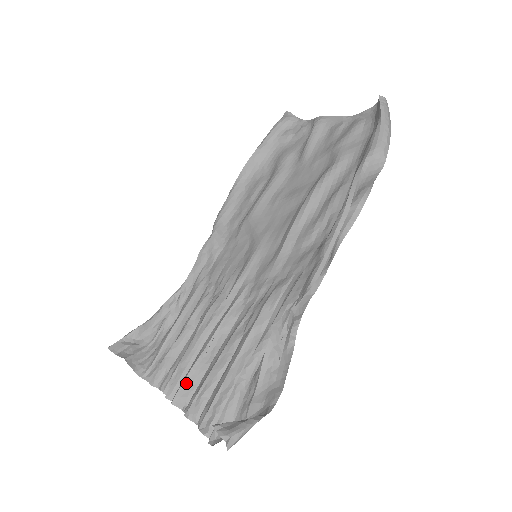
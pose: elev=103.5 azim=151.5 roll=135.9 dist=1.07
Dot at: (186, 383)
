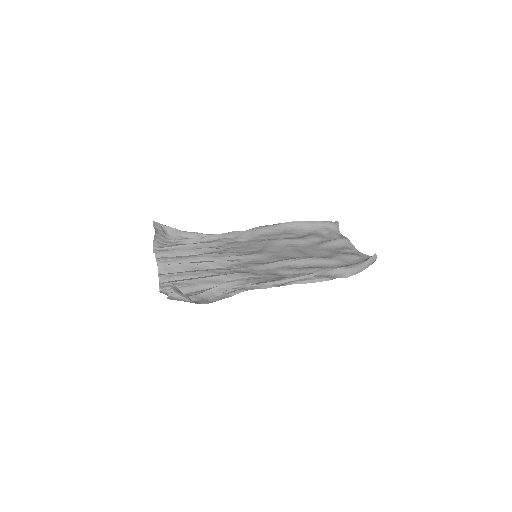
Dot at: (172, 266)
